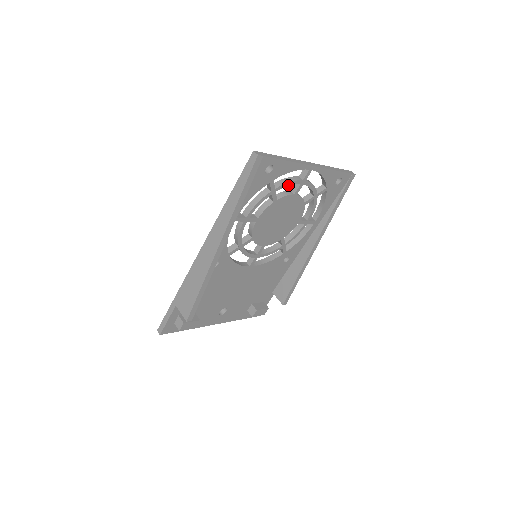
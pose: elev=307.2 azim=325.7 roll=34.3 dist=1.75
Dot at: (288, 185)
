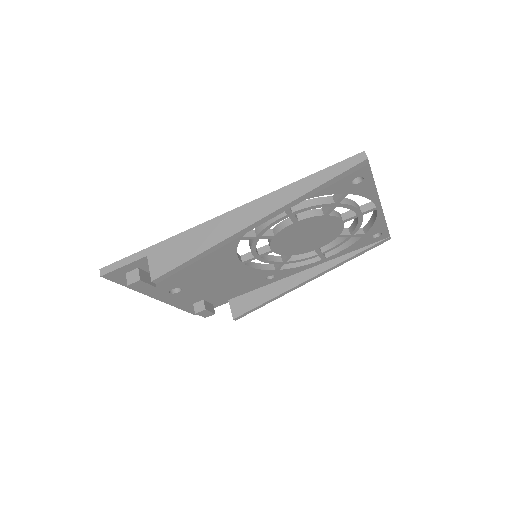
Dot at: (350, 208)
